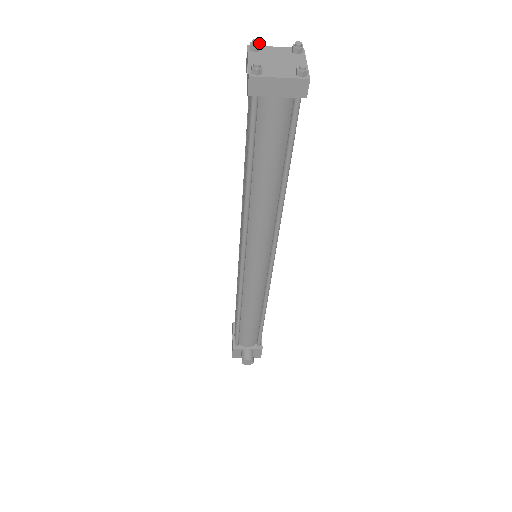
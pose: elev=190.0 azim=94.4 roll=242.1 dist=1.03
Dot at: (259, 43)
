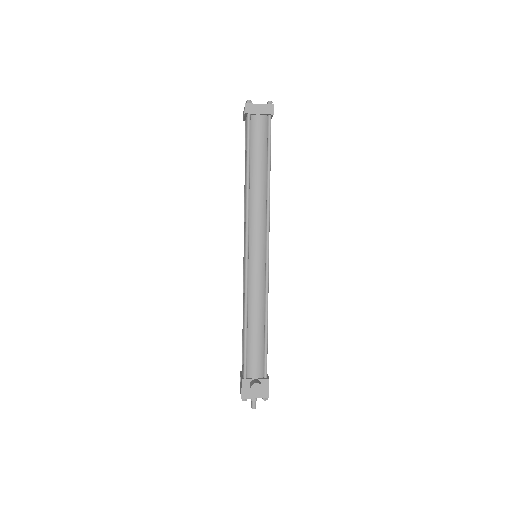
Dot at: occluded
